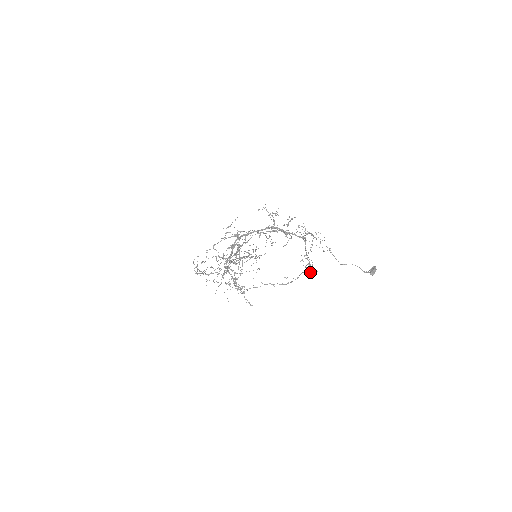
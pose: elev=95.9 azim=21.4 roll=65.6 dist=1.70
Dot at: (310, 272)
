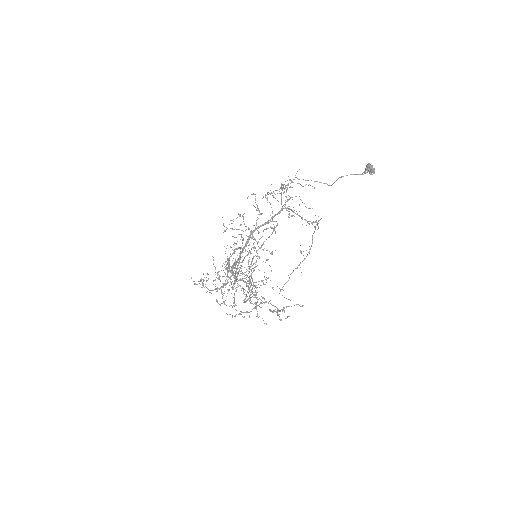
Dot at: (316, 224)
